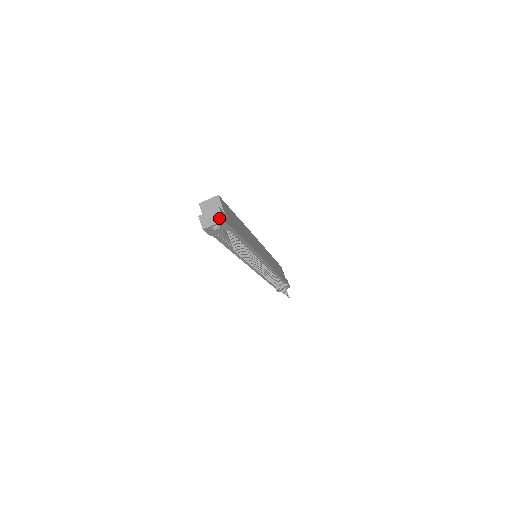
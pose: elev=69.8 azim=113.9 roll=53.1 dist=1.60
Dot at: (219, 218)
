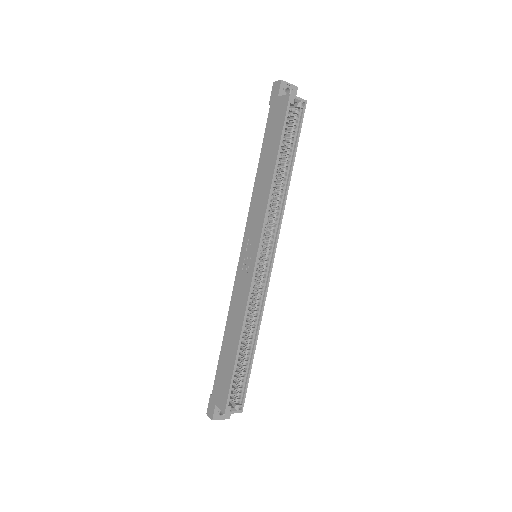
Dot at: occluded
